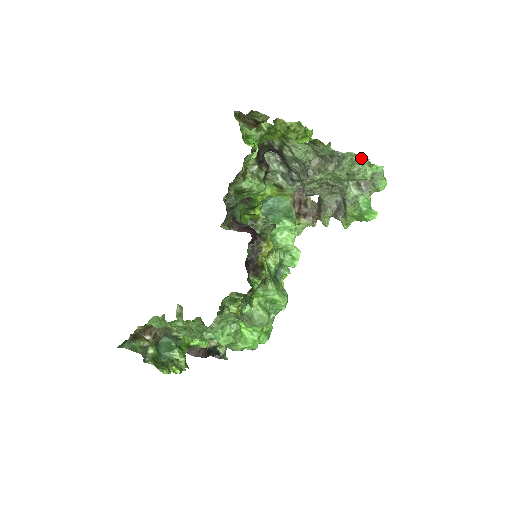
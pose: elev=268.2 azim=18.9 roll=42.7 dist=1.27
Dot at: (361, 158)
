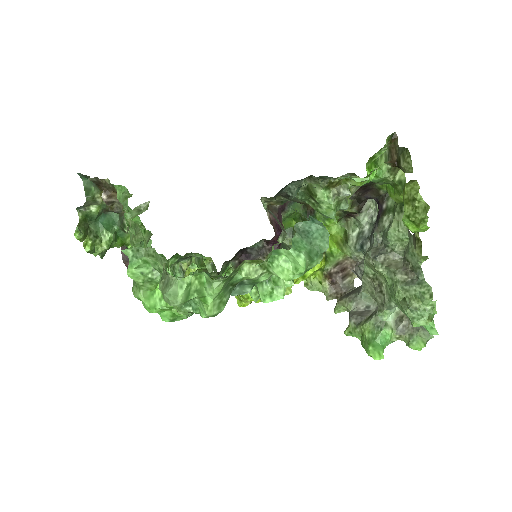
Dot at: (432, 303)
